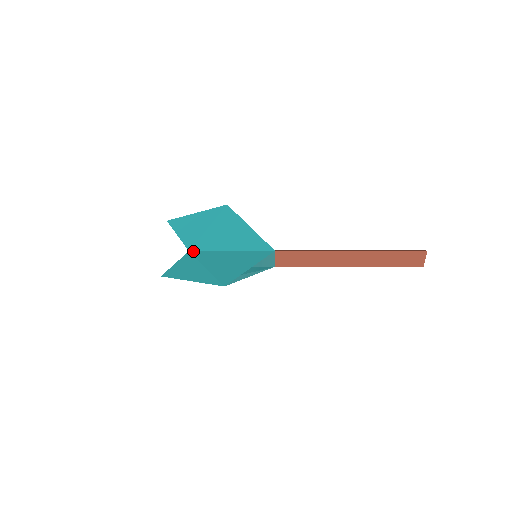
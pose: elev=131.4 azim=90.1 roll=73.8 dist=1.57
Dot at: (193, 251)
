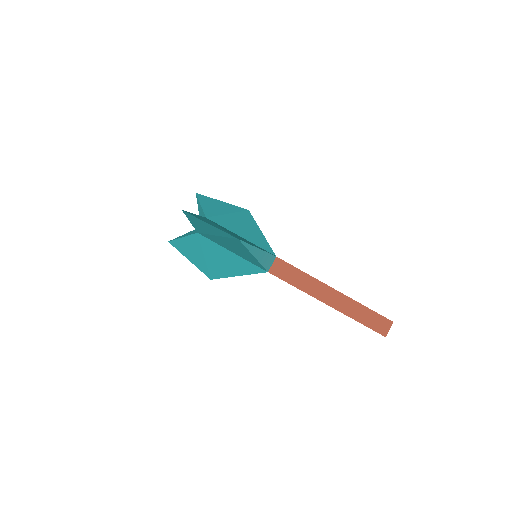
Dot at: (201, 235)
